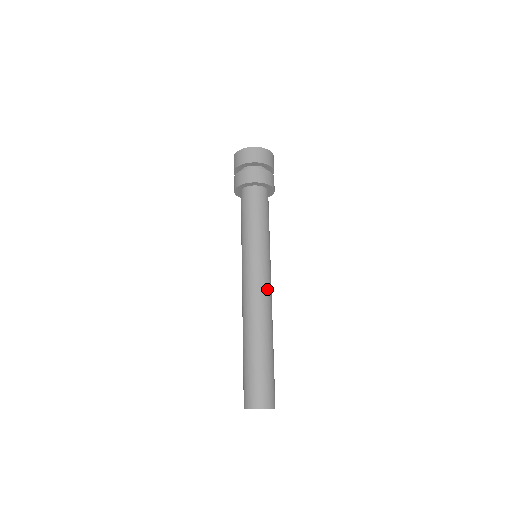
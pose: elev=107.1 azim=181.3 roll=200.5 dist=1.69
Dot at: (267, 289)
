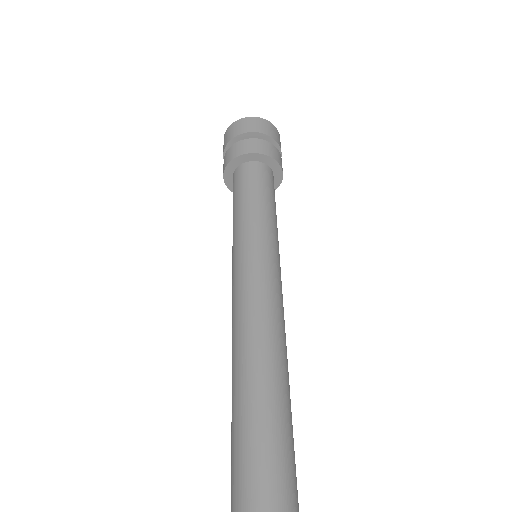
Dot at: (282, 303)
